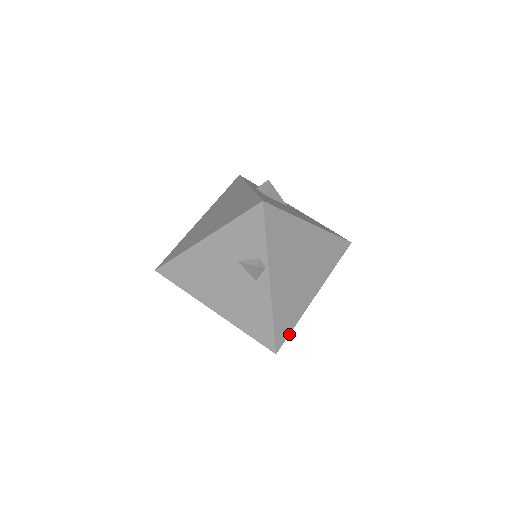
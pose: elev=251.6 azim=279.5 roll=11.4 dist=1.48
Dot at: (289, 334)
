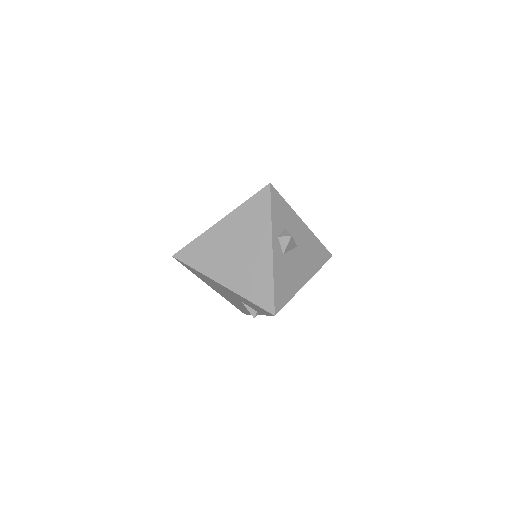
Dot at: occluded
